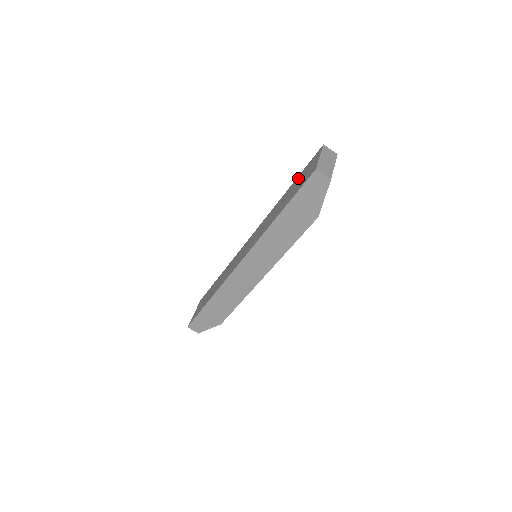
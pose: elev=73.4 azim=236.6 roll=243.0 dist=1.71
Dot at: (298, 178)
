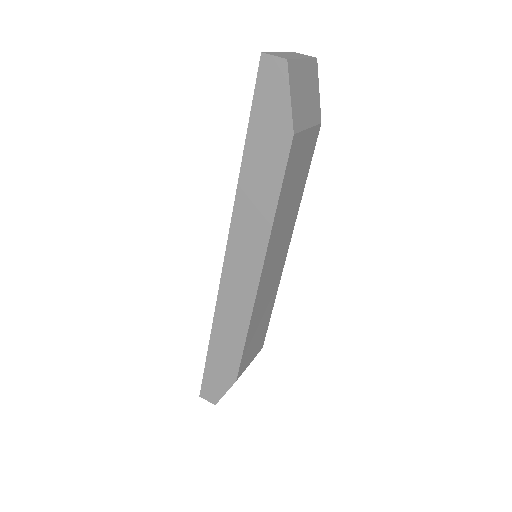
Dot at: occluded
